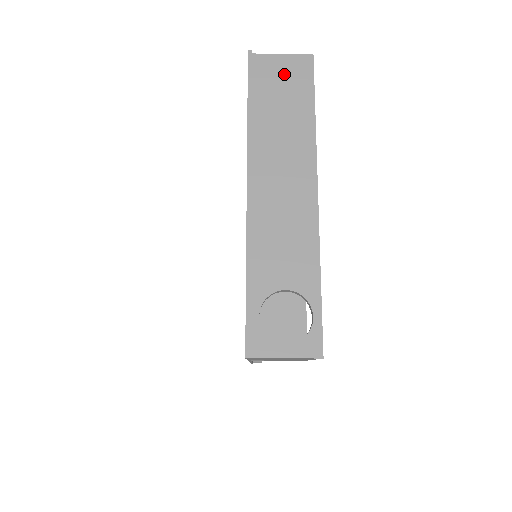
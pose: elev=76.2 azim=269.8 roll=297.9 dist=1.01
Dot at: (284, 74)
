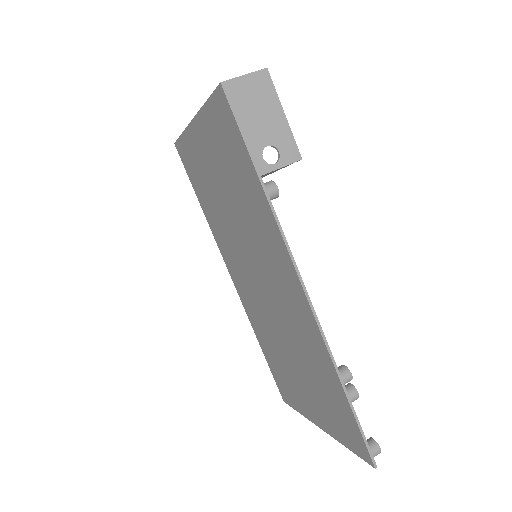
Dot at: occluded
